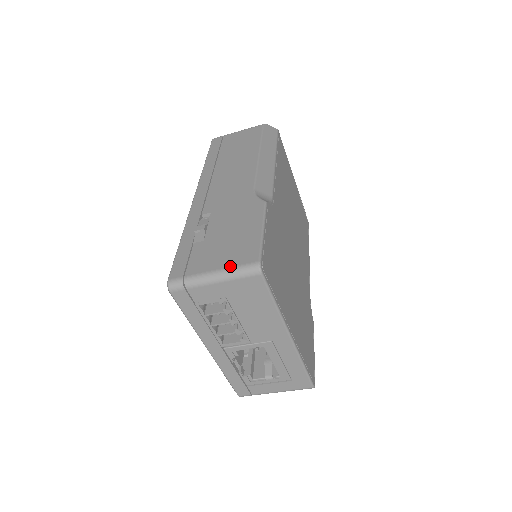
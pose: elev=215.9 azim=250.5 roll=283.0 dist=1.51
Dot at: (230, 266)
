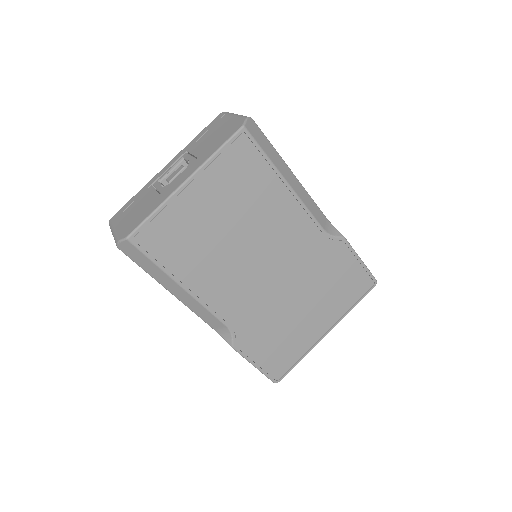
Dot at: occluded
